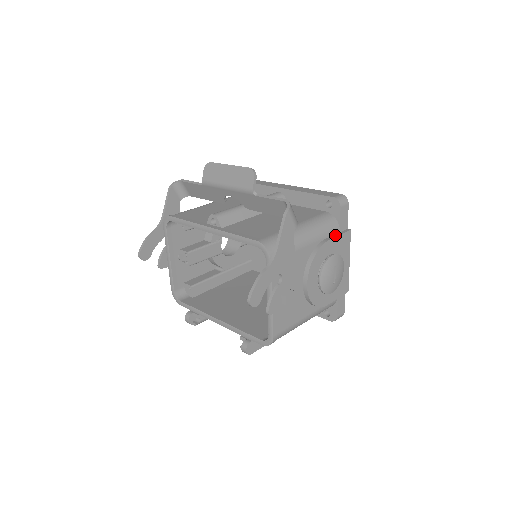
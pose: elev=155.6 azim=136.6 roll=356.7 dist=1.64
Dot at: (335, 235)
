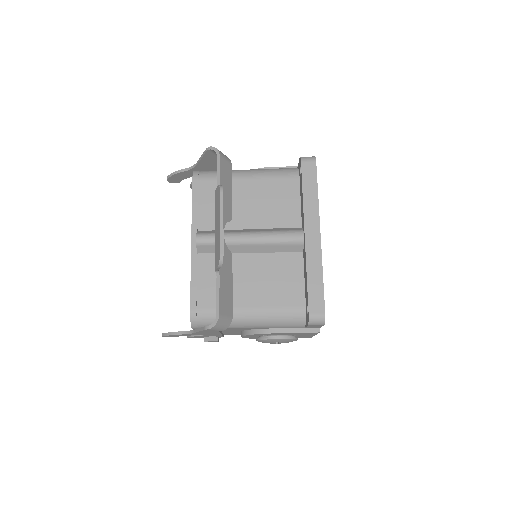
Dot at: (293, 330)
